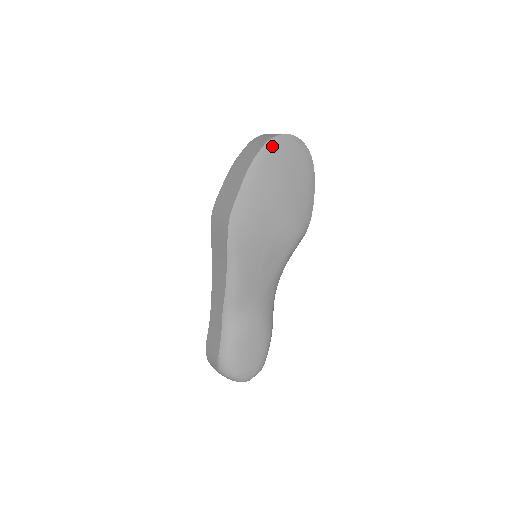
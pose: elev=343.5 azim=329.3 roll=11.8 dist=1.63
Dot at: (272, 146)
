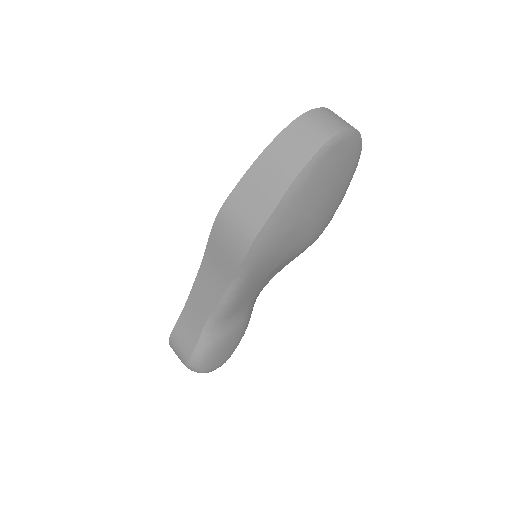
Dot at: (329, 149)
